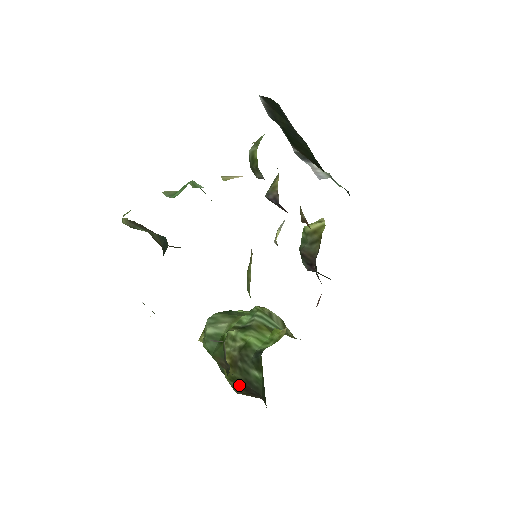
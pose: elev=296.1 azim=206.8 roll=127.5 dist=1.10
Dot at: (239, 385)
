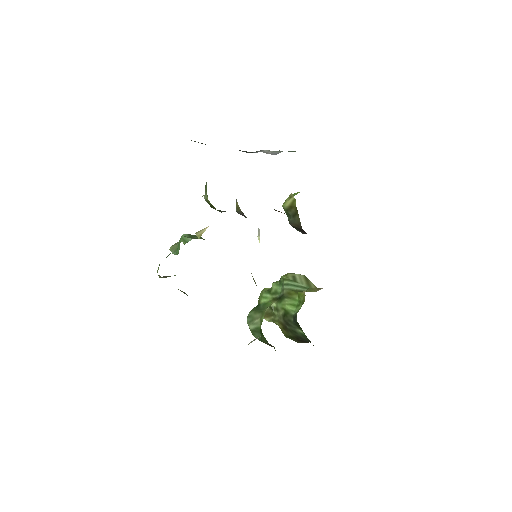
Dot at: (296, 339)
